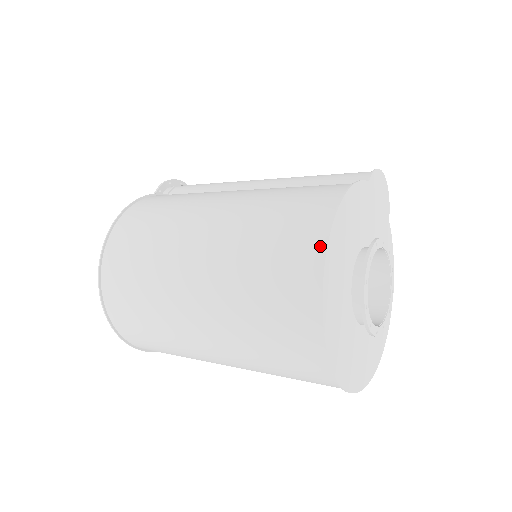
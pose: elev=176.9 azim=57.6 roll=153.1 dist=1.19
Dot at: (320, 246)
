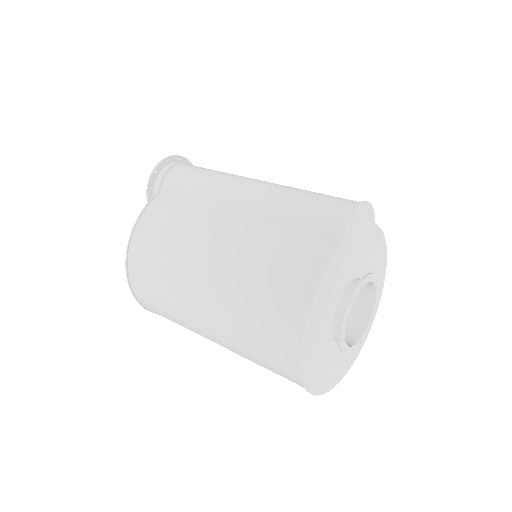
Dot at: (295, 352)
